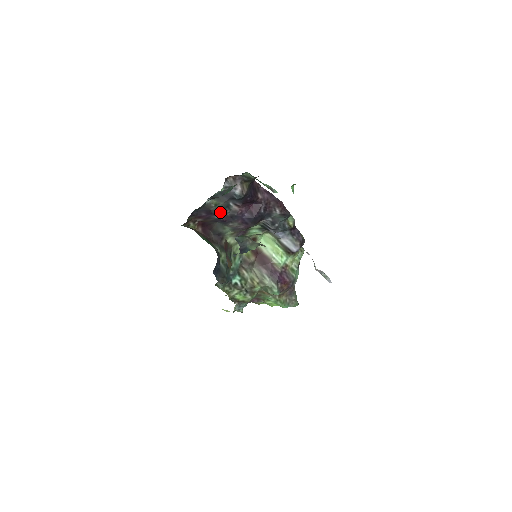
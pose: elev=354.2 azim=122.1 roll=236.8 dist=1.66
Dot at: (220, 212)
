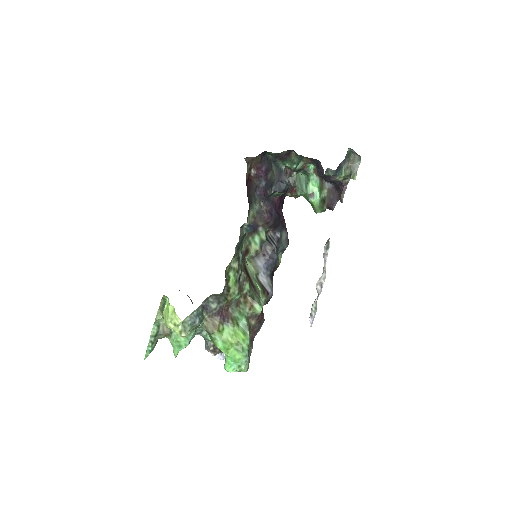
Dot at: (268, 183)
